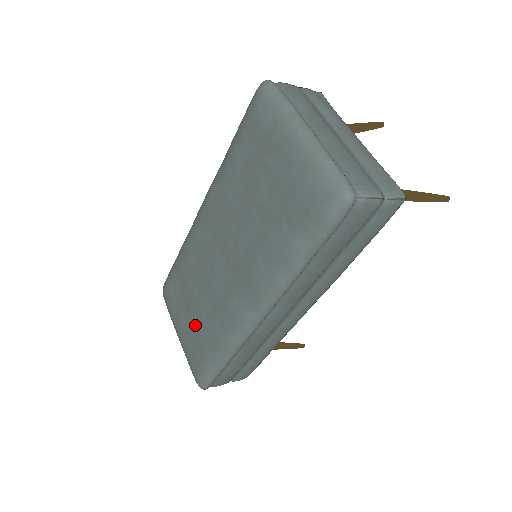
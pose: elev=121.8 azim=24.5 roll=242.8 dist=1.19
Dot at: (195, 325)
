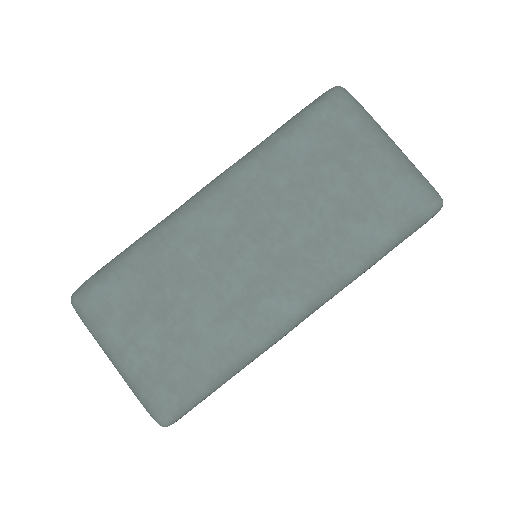
Dot at: (177, 336)
